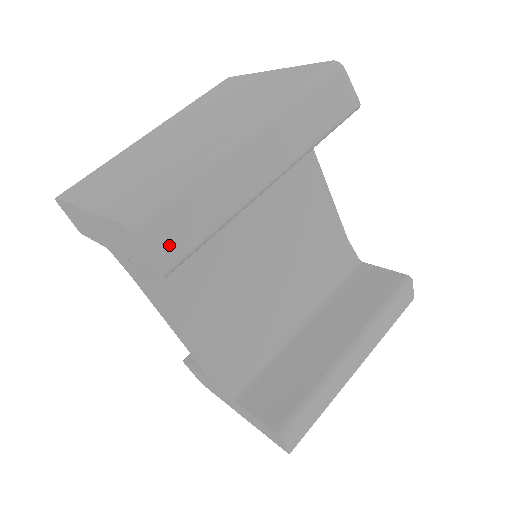
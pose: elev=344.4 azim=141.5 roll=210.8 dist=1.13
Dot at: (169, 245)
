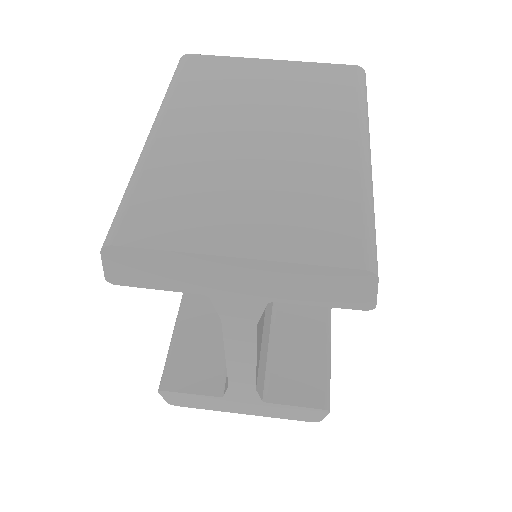
Dot at: occluded
